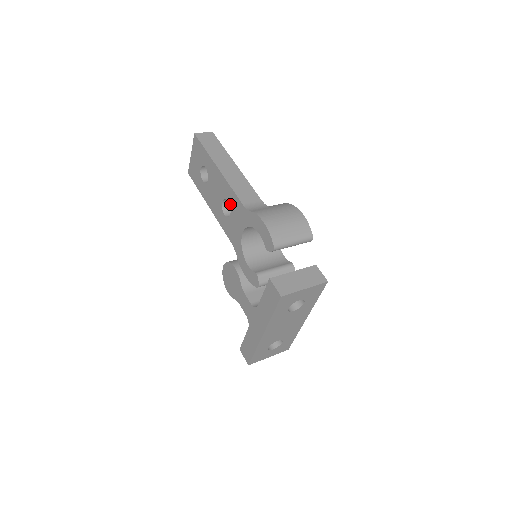
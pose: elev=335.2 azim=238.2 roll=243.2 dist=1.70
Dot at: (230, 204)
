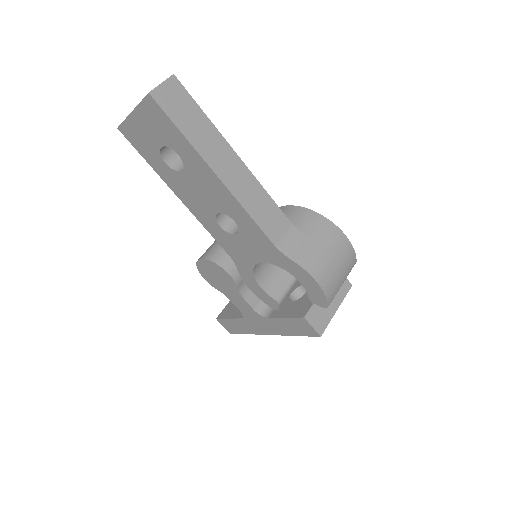
Dot at: (240, 227)
